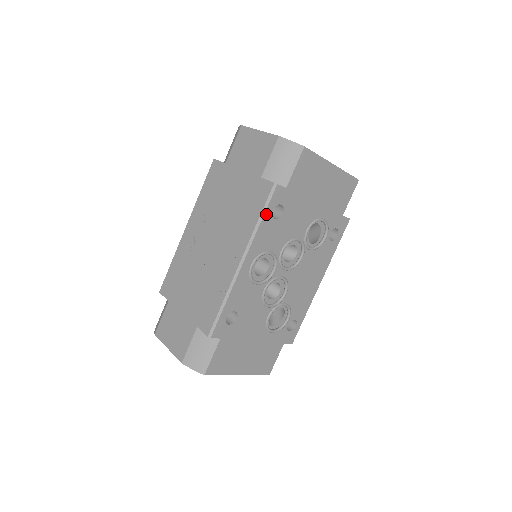
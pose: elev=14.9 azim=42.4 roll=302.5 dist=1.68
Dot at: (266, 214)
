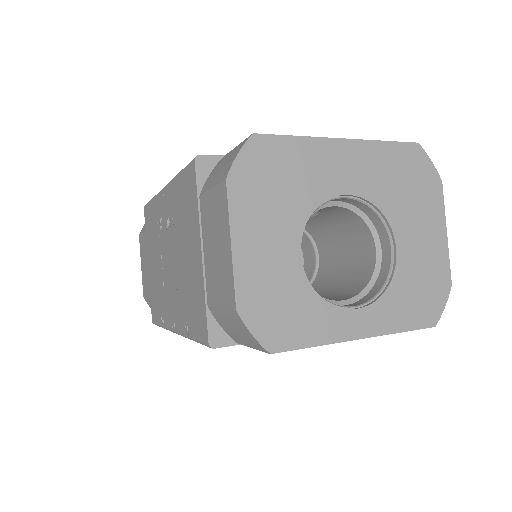
Dot at: occluded
